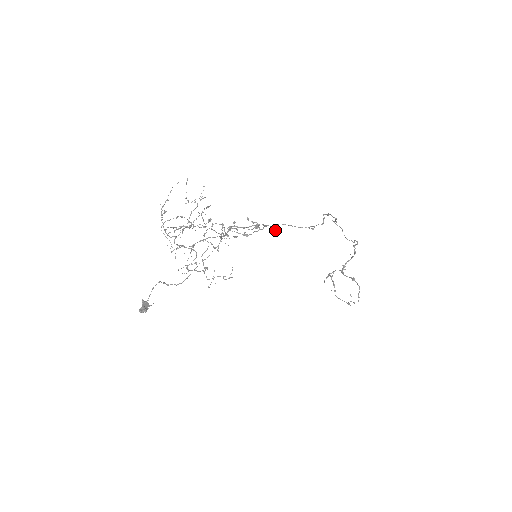
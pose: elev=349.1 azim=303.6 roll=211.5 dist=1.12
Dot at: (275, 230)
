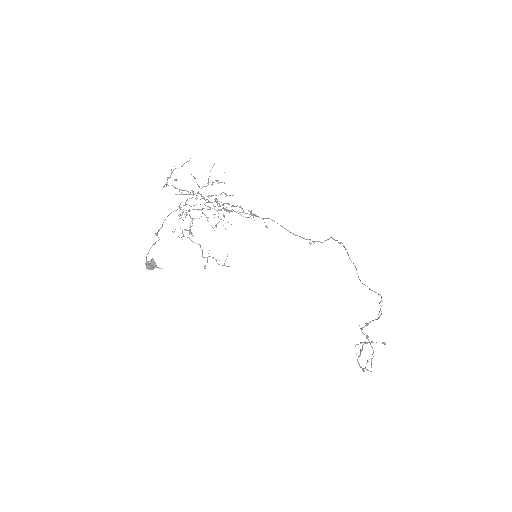
Dot at: (266, 225)
